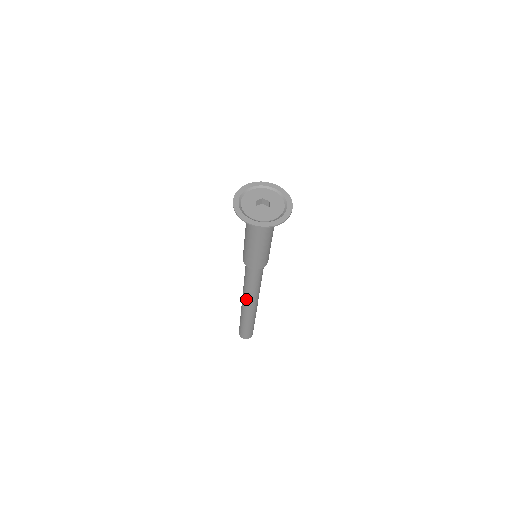
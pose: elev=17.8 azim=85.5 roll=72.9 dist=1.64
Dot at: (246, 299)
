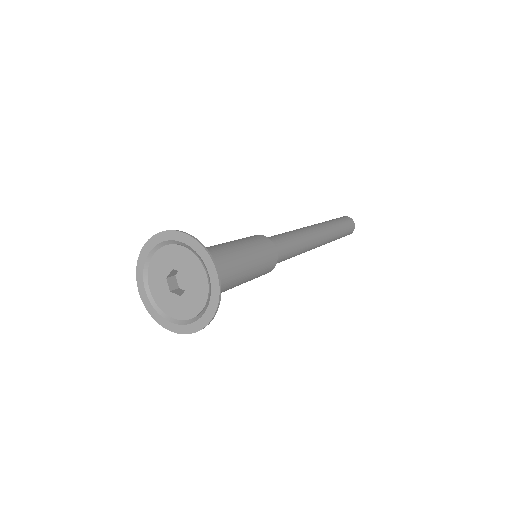
Dot at: occluded
